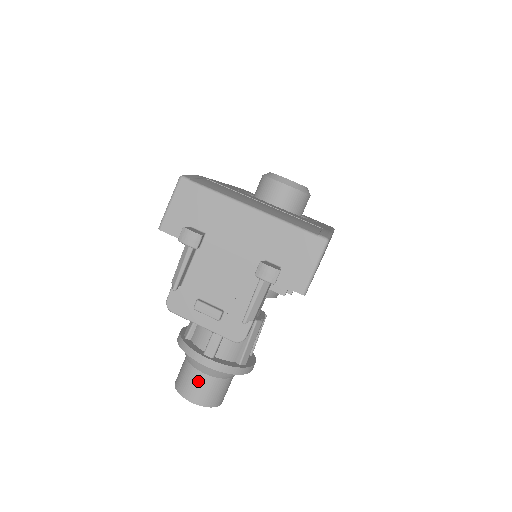
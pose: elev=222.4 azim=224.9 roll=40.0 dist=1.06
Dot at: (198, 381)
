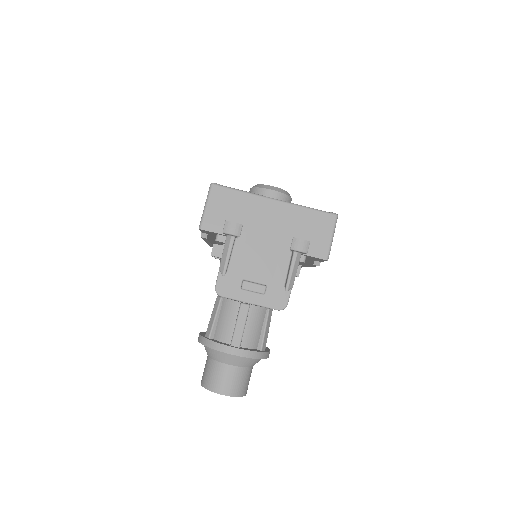
Dot at: (227, 374)
